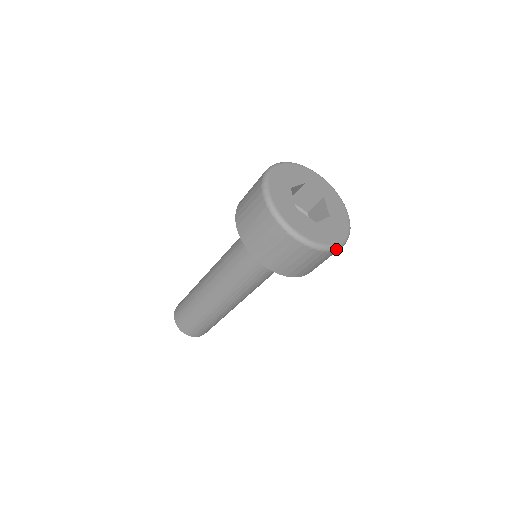
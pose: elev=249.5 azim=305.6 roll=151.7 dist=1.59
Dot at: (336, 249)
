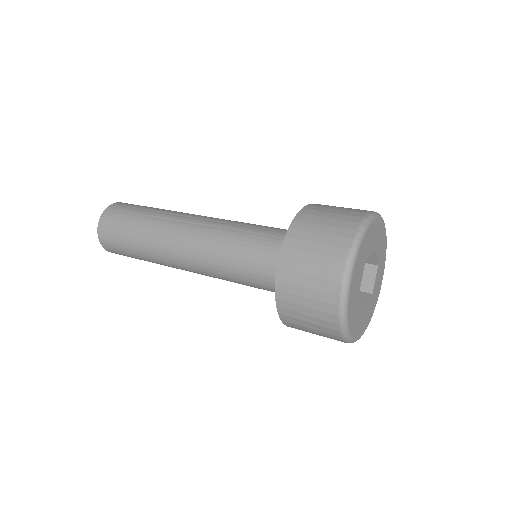
Dot at: occluded
